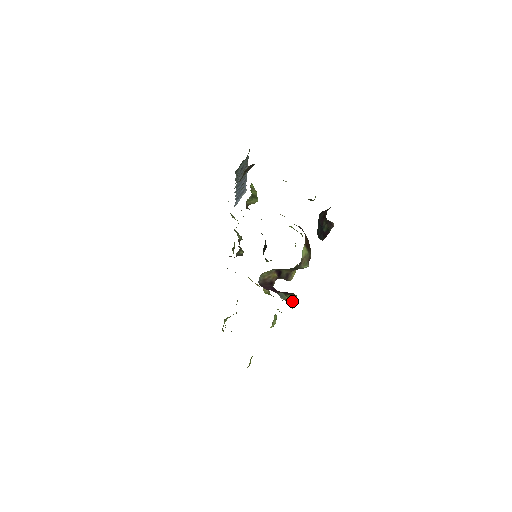
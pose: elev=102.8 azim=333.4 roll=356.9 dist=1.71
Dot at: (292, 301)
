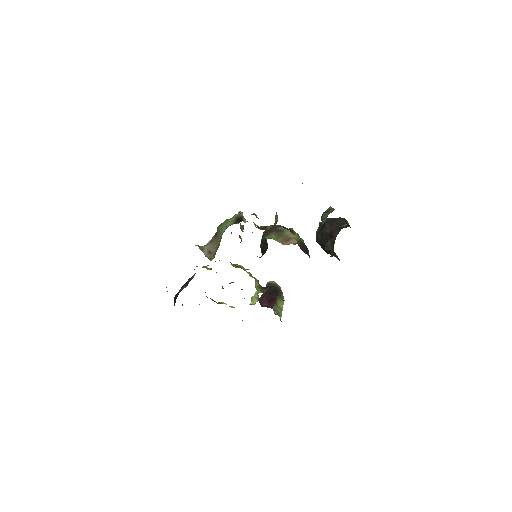
Dot at: (281, 309)
